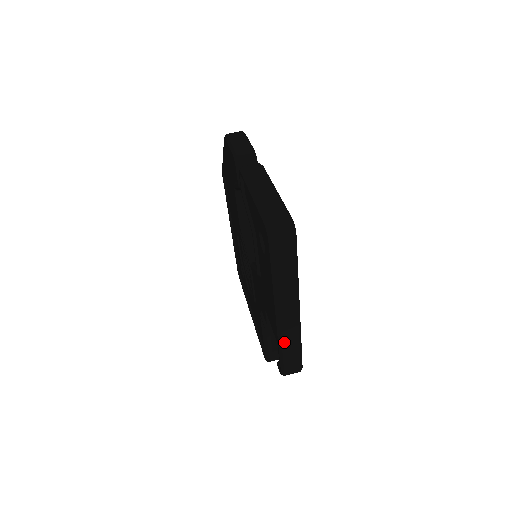
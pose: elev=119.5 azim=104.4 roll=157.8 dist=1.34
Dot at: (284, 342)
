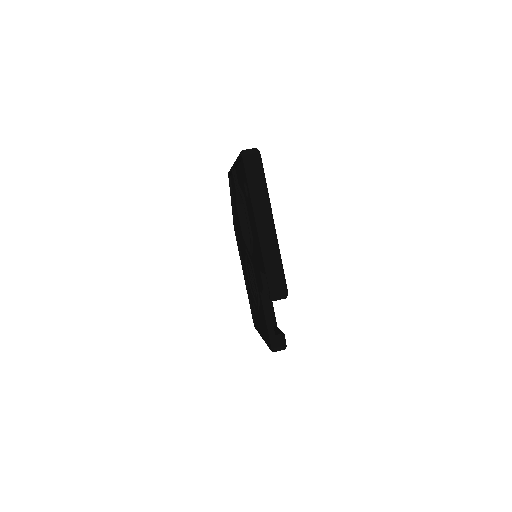
Dot at: (267, 255)
